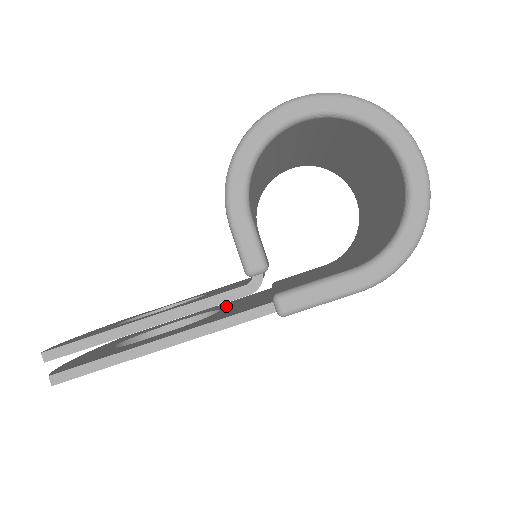
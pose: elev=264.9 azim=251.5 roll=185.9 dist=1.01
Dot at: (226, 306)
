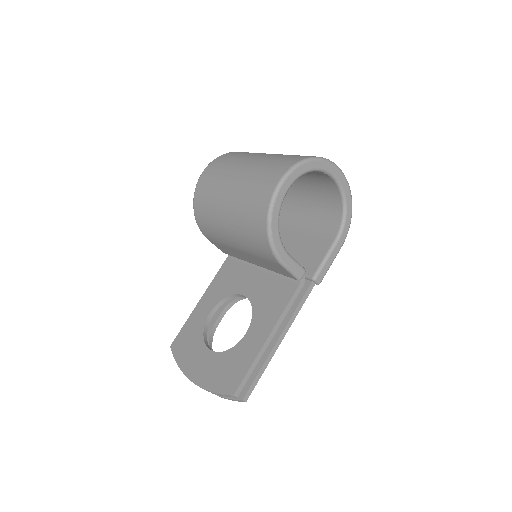
Dot at: occluded
